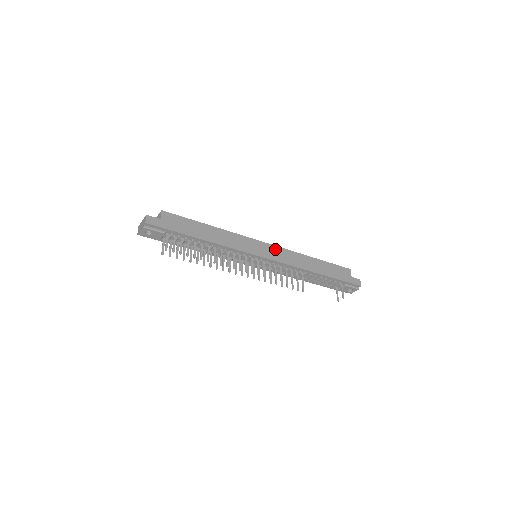
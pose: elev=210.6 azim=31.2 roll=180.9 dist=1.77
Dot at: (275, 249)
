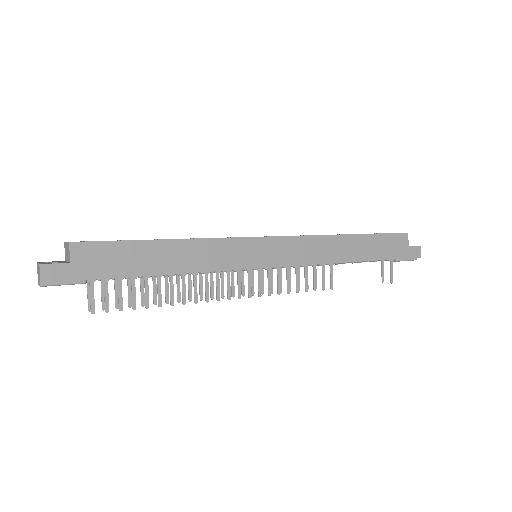
Dot at: (288, 243)
